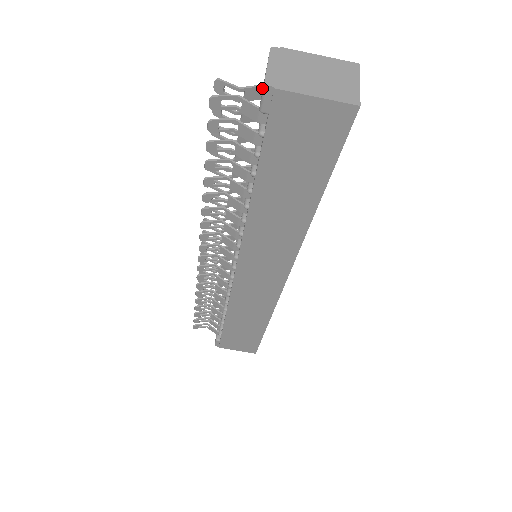
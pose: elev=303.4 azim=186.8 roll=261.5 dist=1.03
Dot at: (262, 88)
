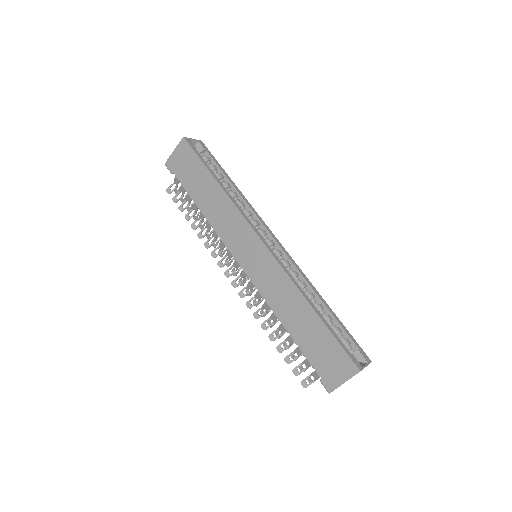
Dot at: occluded
